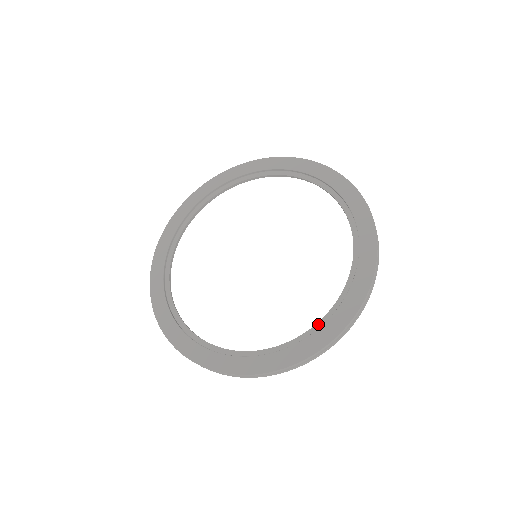
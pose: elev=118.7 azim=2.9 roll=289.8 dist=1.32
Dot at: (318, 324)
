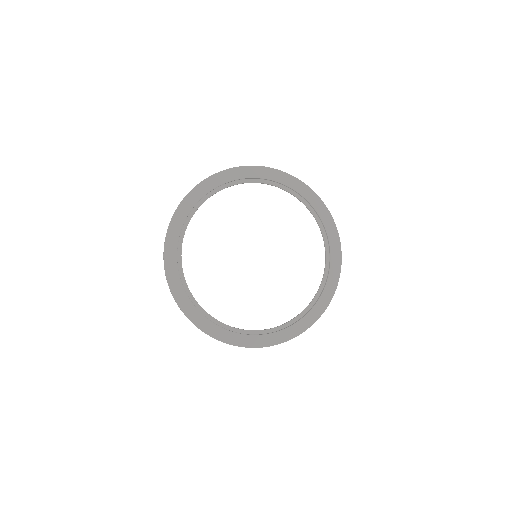
Dot at: (278, 327)
